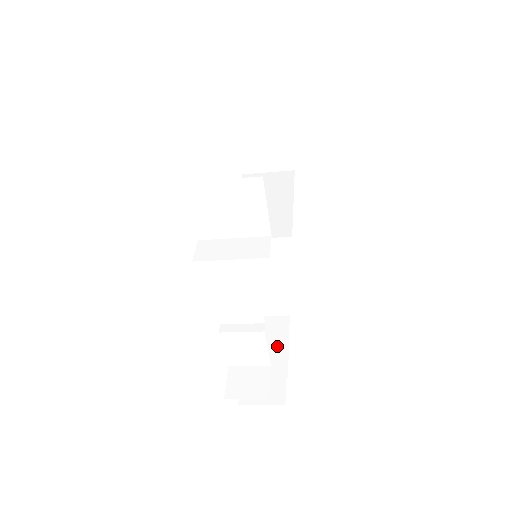
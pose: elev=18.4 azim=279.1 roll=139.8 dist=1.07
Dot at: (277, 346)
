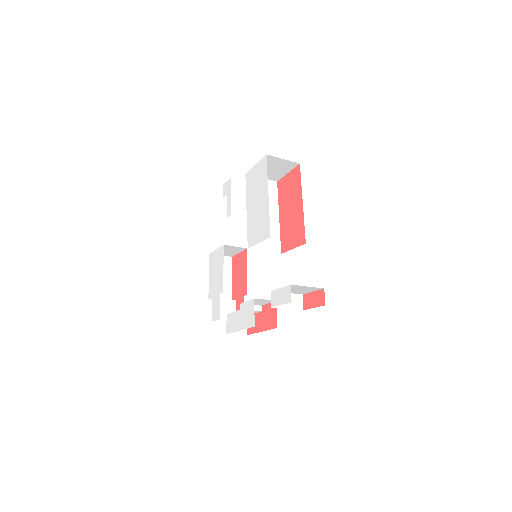
Dot at: (225, 279)
